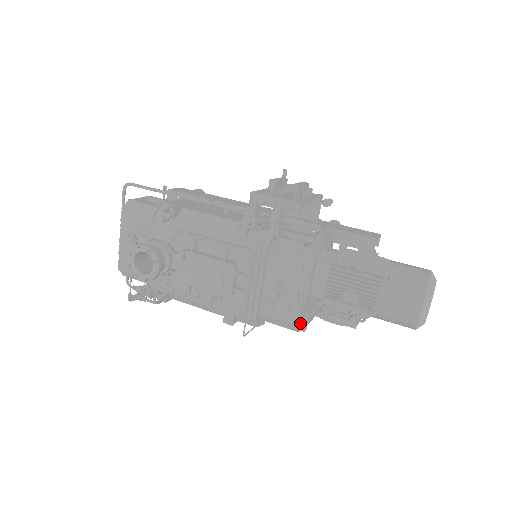
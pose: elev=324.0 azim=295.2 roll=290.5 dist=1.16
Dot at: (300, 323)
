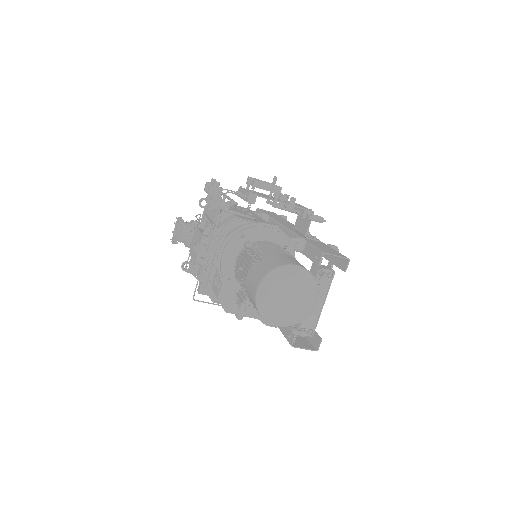
Dot at: (227, 302)
